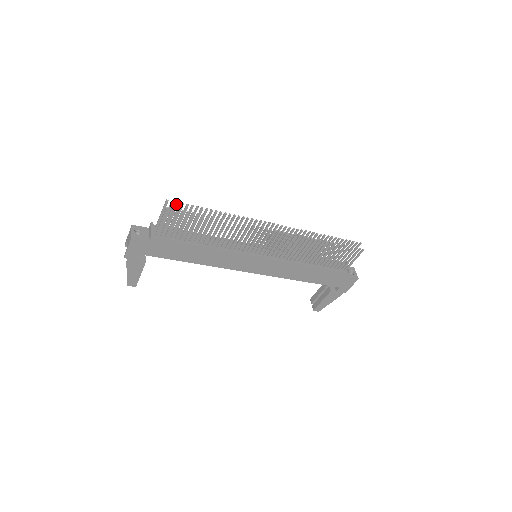
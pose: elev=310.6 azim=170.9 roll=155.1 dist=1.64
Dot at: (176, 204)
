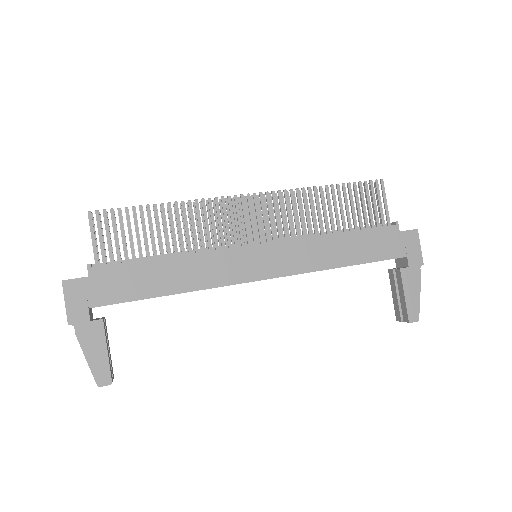
Dot at: occluded
